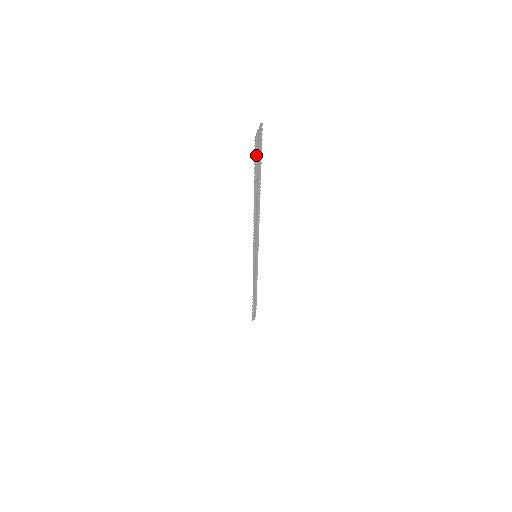
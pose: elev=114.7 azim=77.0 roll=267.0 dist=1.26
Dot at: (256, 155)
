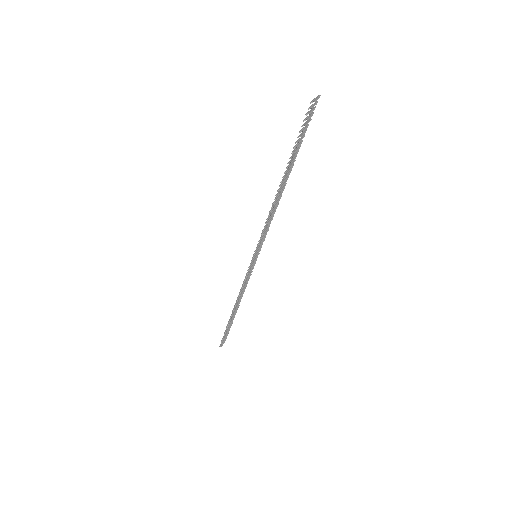
Dot at: (304, 123)
